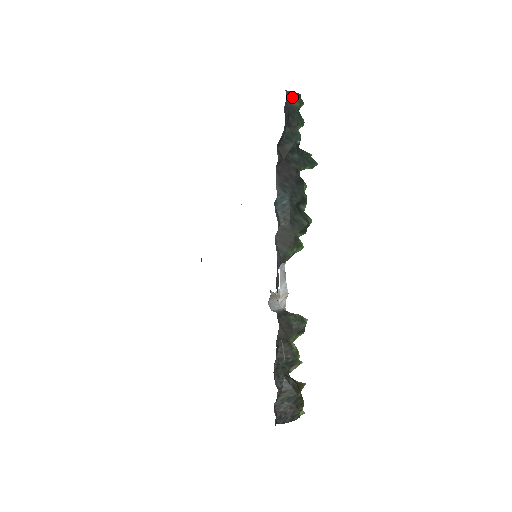
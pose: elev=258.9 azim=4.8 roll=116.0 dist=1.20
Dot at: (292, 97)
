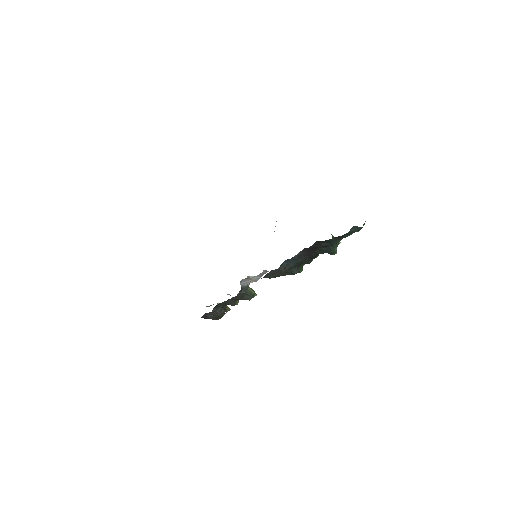
Dot at: (354, 230)
